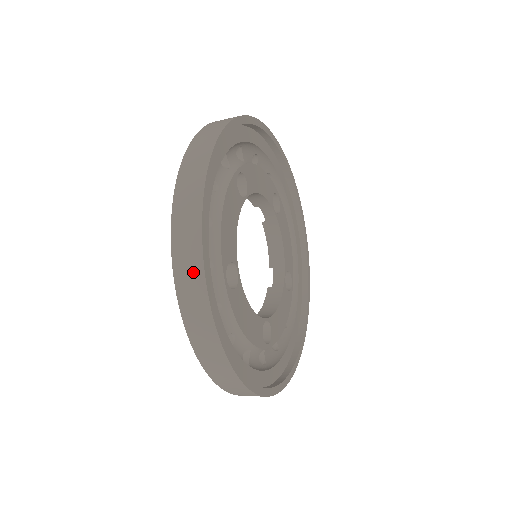
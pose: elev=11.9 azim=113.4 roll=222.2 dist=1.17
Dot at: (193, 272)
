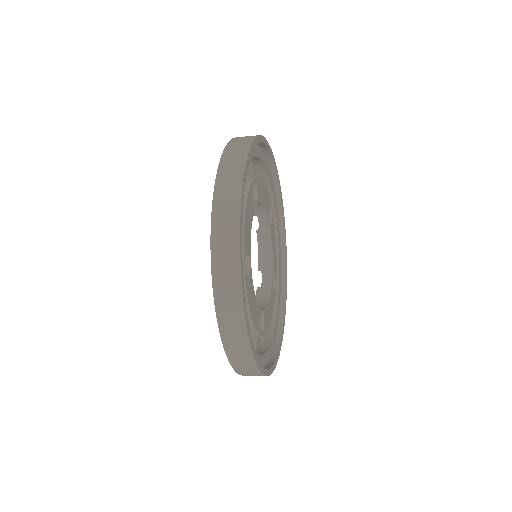
Dot at: (229, 253)
